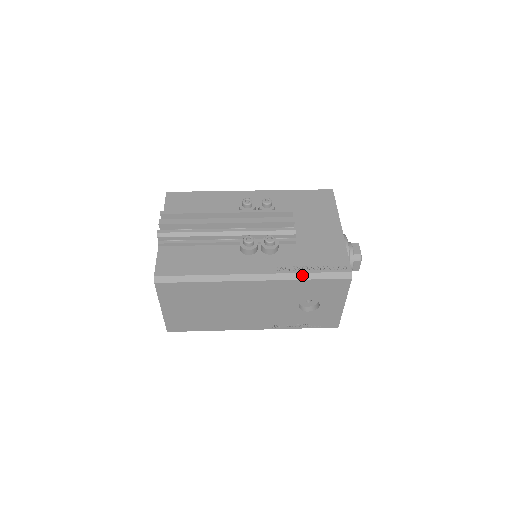
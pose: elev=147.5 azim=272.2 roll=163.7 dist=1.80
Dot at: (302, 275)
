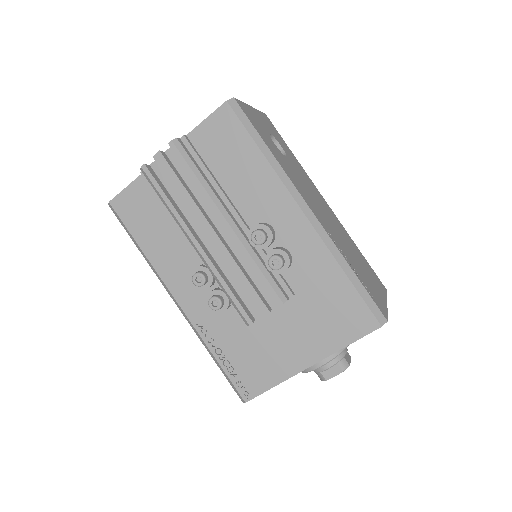
Dot at: (210, 352)
